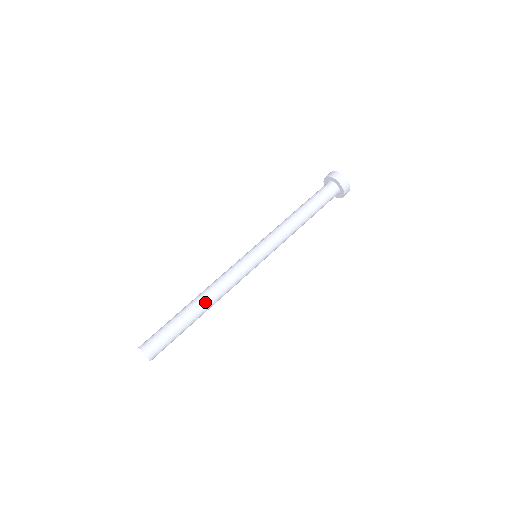
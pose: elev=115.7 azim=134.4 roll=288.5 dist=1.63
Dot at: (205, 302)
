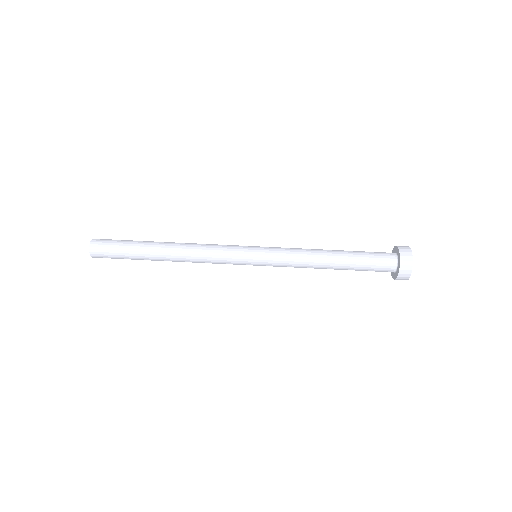
Dot at: (174, 244)
